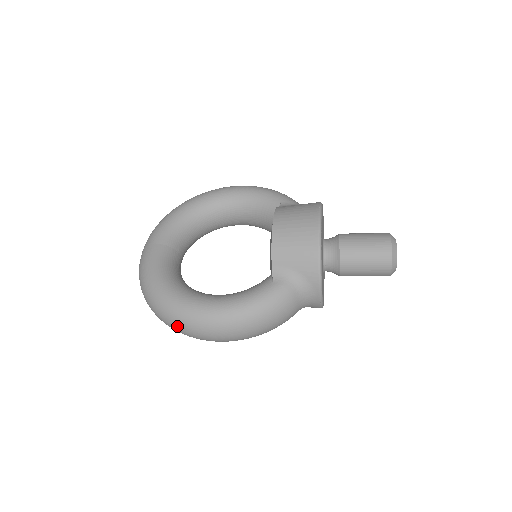
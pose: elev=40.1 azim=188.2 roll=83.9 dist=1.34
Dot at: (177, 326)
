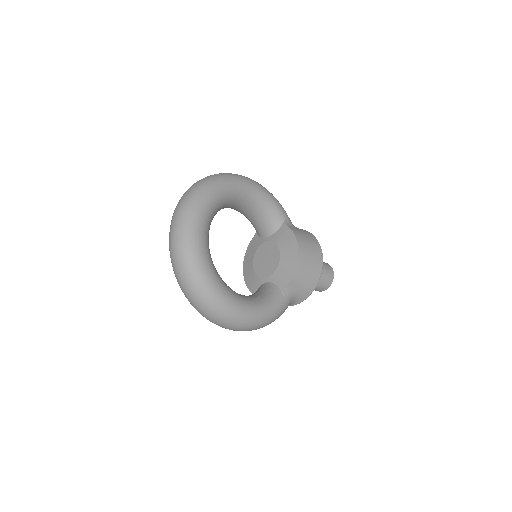
Dot at: (216, 319)
